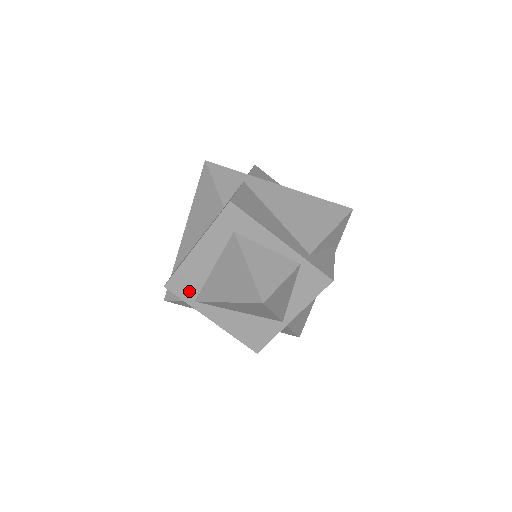
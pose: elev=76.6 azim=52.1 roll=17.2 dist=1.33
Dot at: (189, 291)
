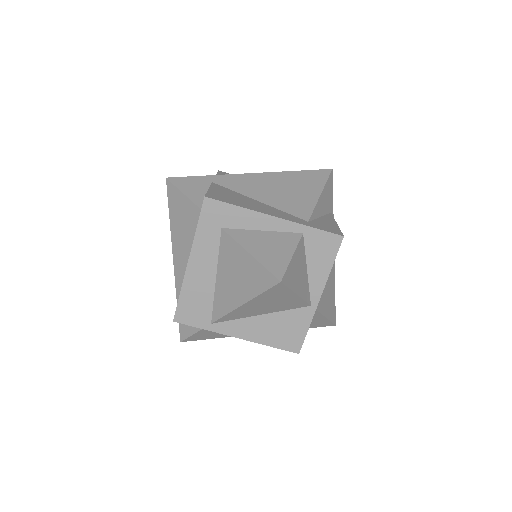
Dot at: (201, 315)
